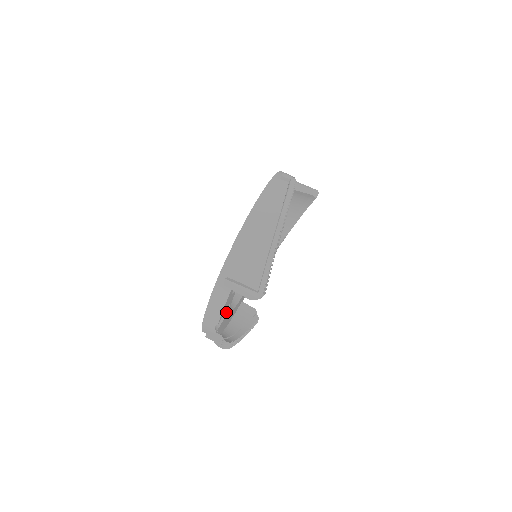
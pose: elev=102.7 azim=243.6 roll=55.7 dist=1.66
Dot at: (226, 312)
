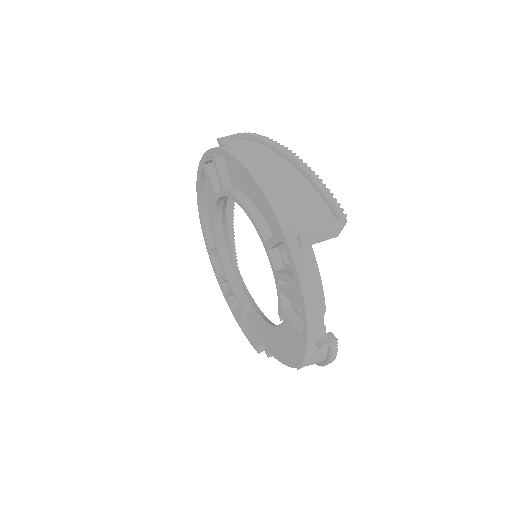
Dot at: occluded
